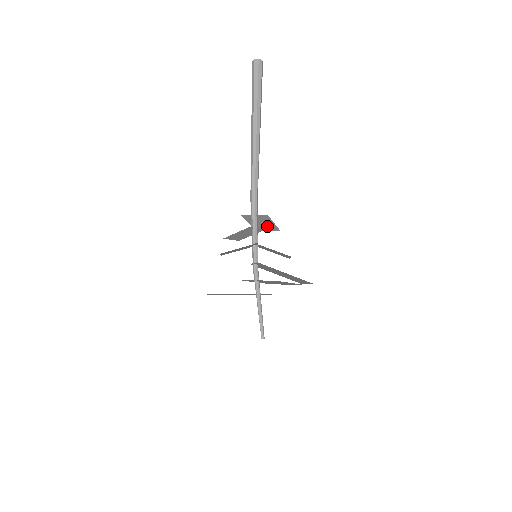
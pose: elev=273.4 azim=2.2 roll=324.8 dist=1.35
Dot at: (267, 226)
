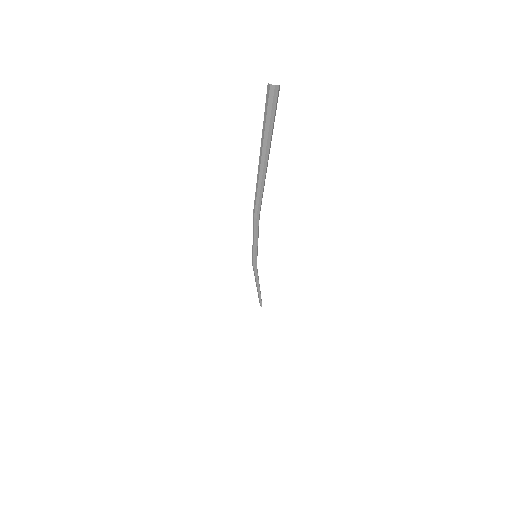
Dot at: occluded
